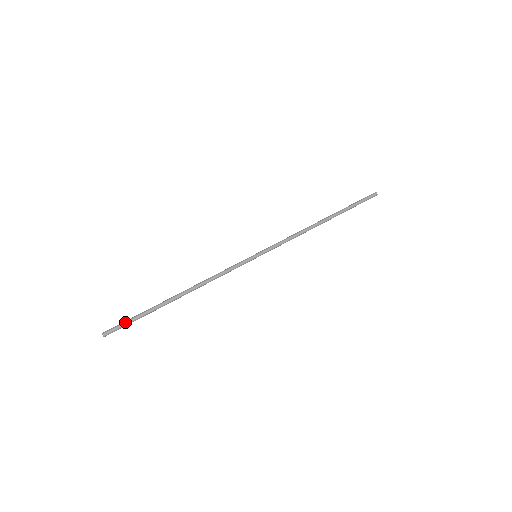
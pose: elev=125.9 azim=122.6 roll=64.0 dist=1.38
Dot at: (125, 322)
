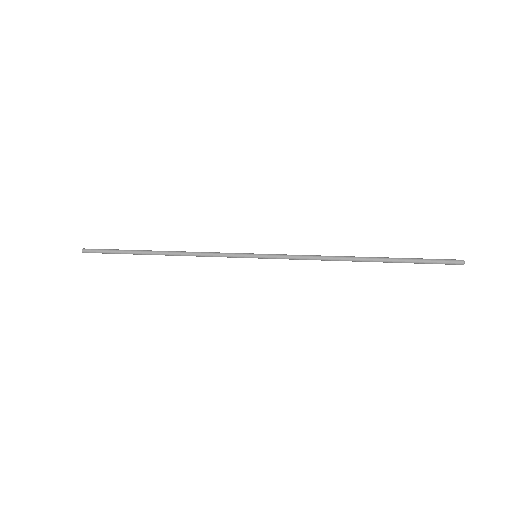
Dot at: (104, 249)
